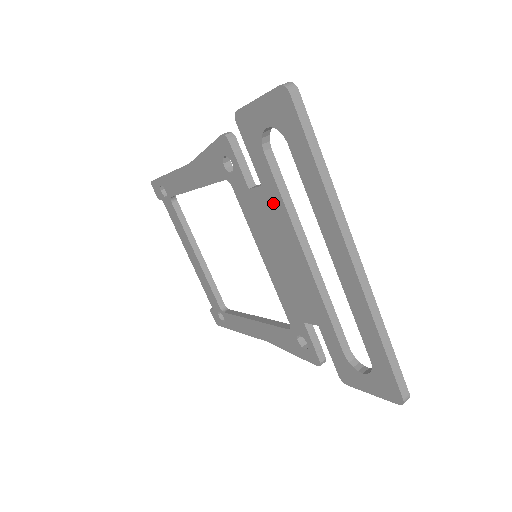
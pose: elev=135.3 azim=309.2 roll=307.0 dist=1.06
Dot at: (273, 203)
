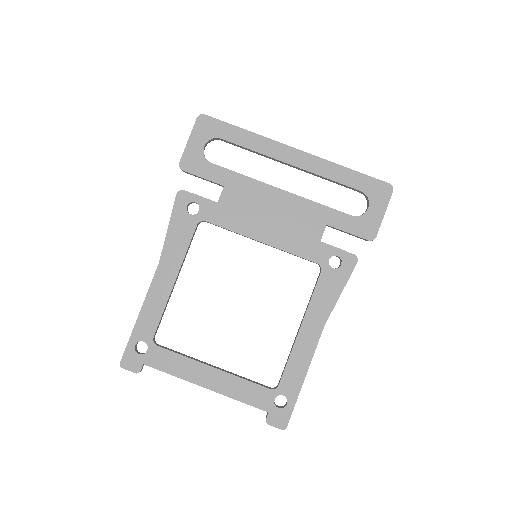
Dot at: (238, 186)
